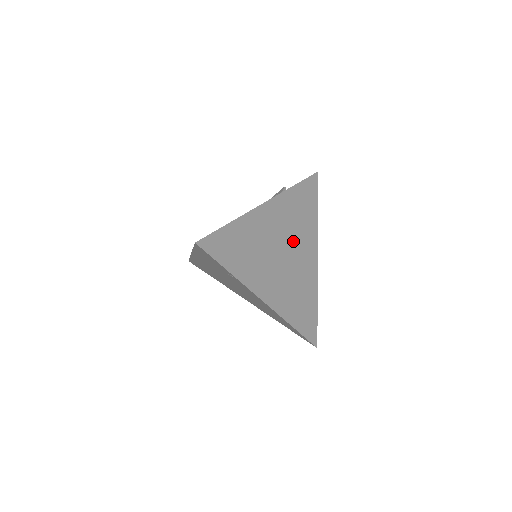
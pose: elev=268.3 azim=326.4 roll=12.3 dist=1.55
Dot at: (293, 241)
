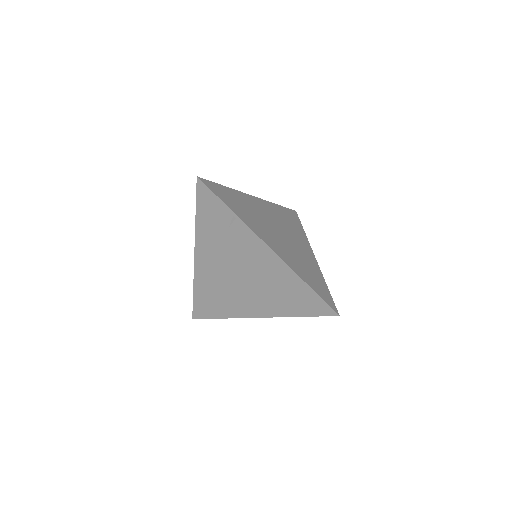
Dot at: (286, 231)
